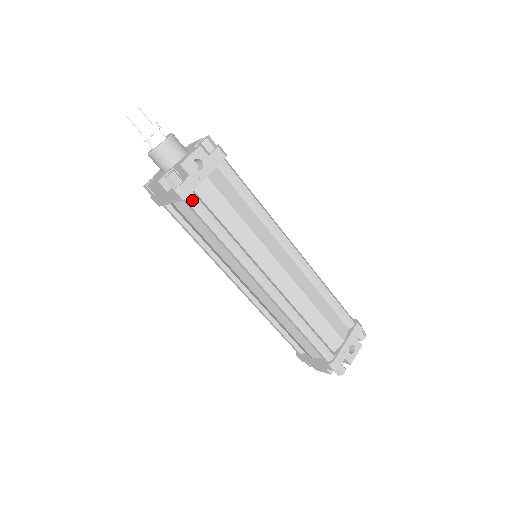
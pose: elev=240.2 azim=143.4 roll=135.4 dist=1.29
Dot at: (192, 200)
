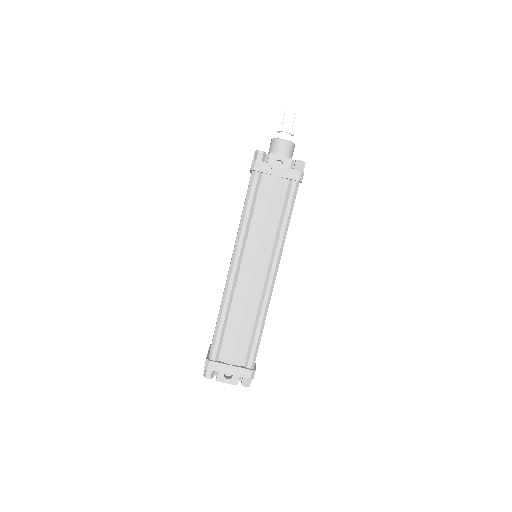
Dot at: (254, 175)
